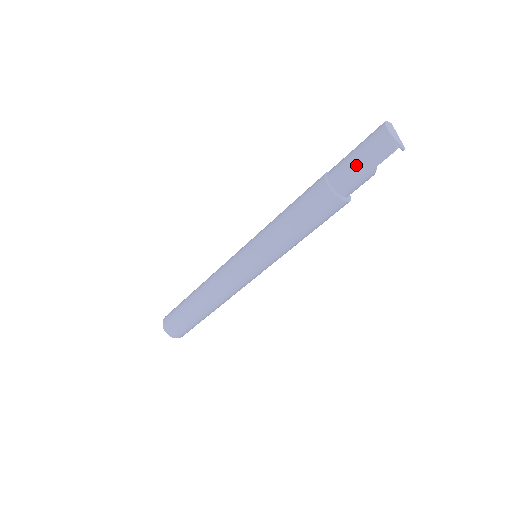
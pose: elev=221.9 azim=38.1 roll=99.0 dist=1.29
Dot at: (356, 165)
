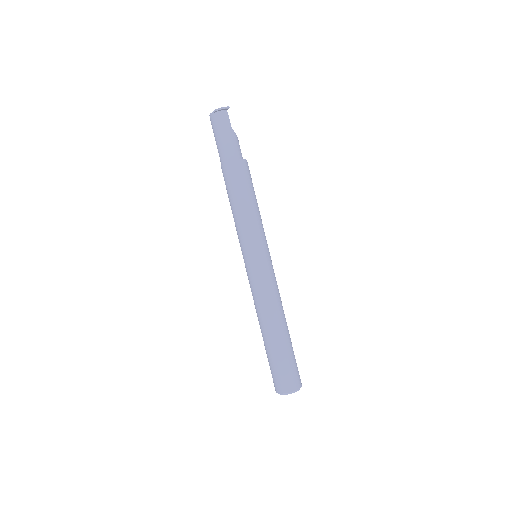
Dot at: (224, 139)
